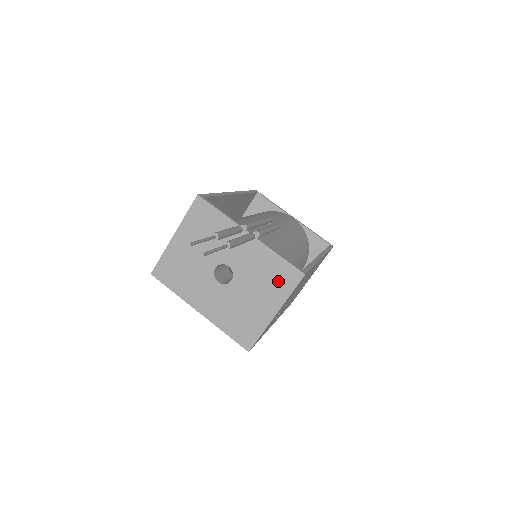
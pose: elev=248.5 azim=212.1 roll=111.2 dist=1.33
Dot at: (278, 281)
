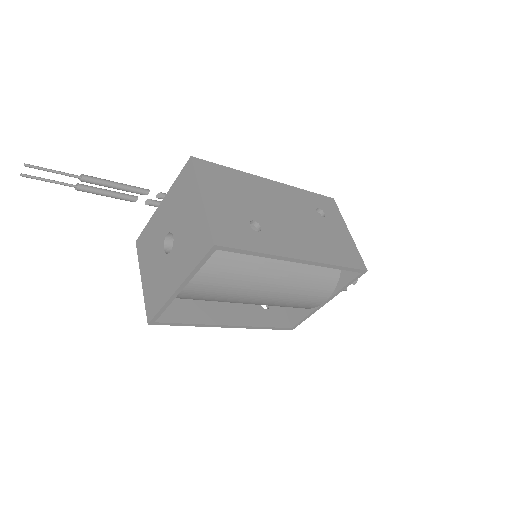
Dot at: (186, 186)
